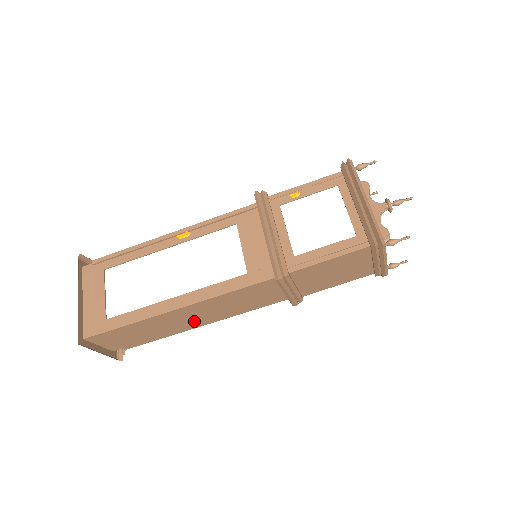
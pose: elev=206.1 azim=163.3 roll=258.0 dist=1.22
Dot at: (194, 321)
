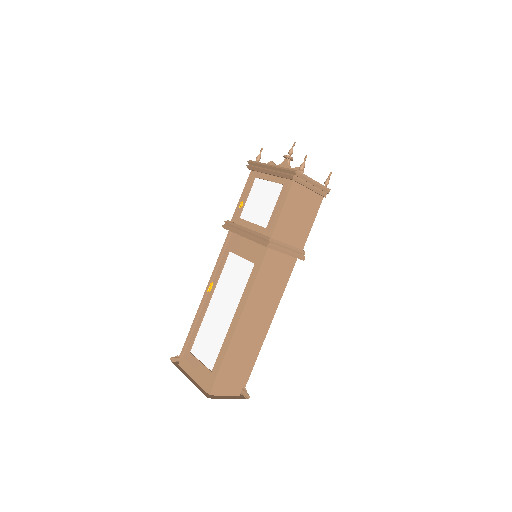
Dot at: (260, 325)
